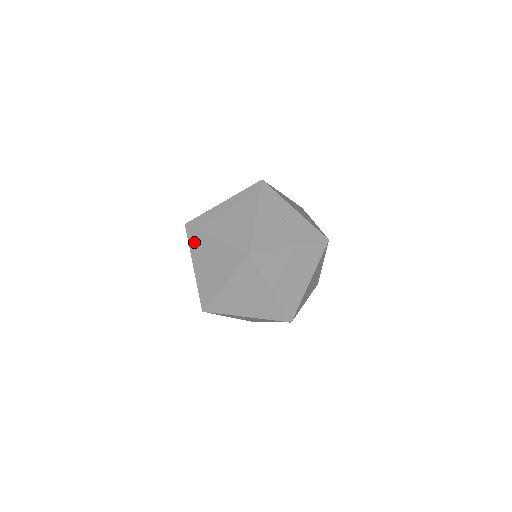
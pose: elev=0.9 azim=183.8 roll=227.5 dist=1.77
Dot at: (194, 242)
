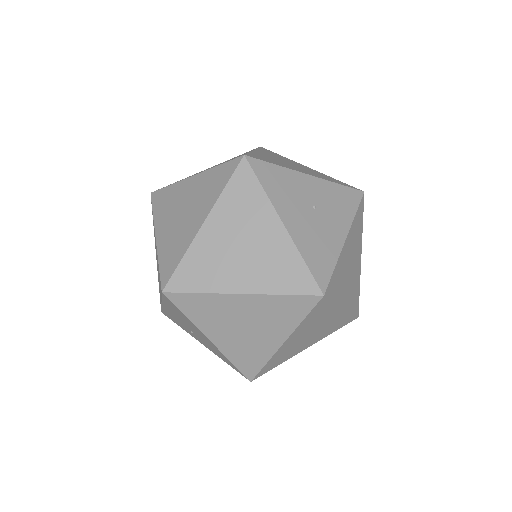
Dot at: (196, 310)
